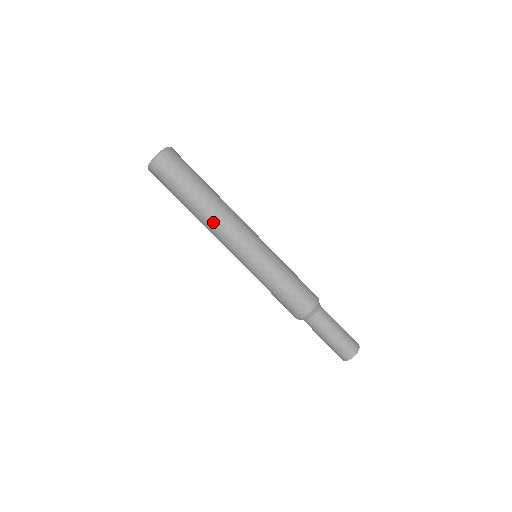
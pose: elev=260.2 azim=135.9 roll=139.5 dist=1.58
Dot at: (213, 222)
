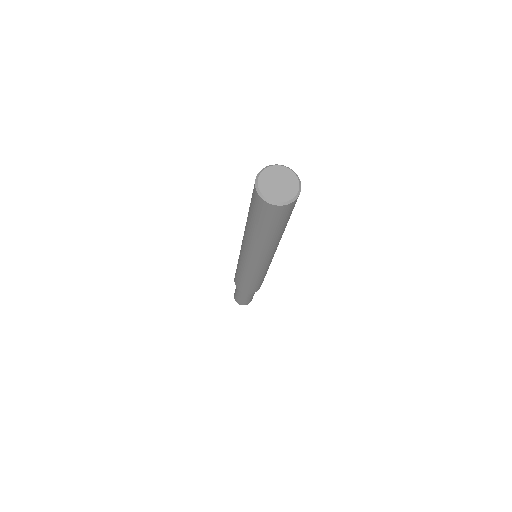
Dot at: (247, 241)
